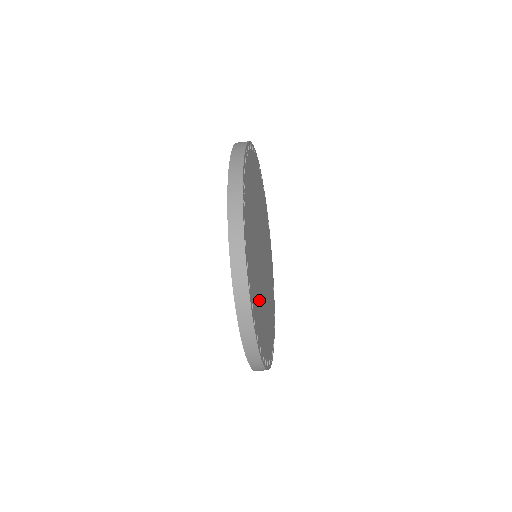
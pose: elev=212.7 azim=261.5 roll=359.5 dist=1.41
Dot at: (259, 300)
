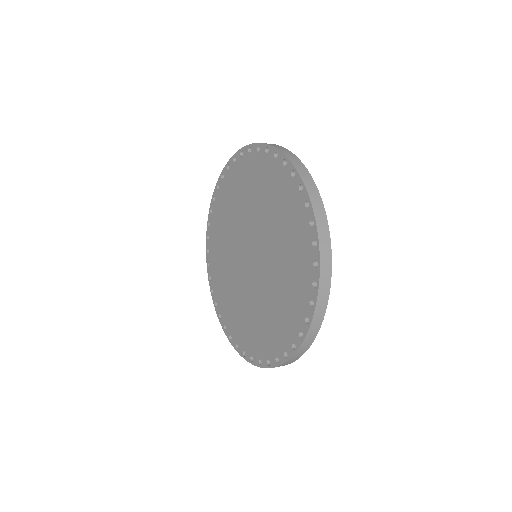
Dot at: occluded
